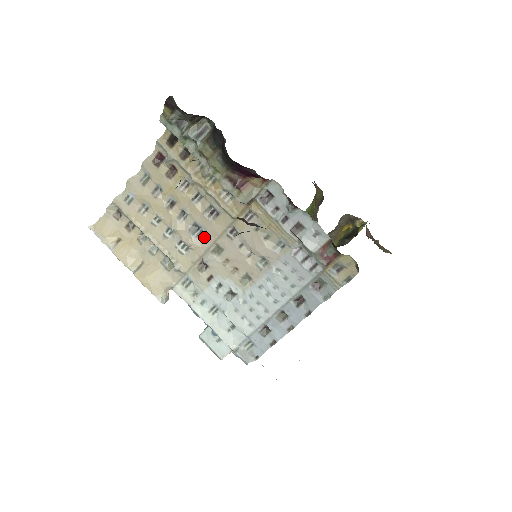
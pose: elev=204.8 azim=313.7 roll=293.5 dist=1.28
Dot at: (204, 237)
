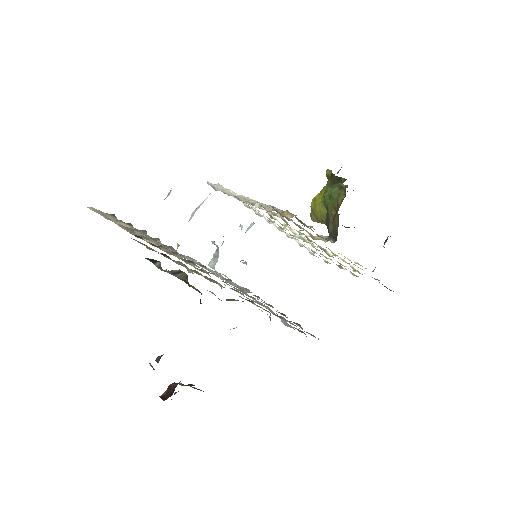
Dot at: (199, 267)
